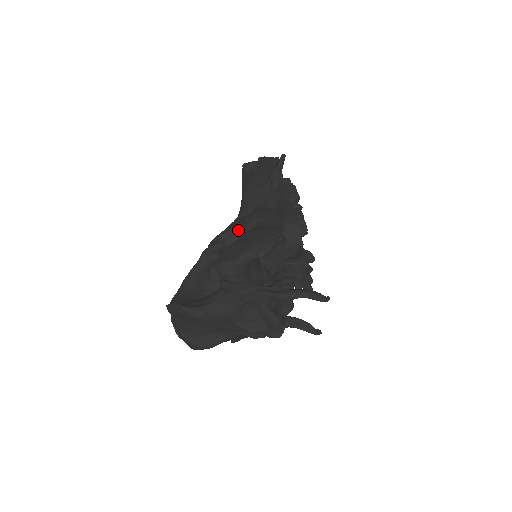
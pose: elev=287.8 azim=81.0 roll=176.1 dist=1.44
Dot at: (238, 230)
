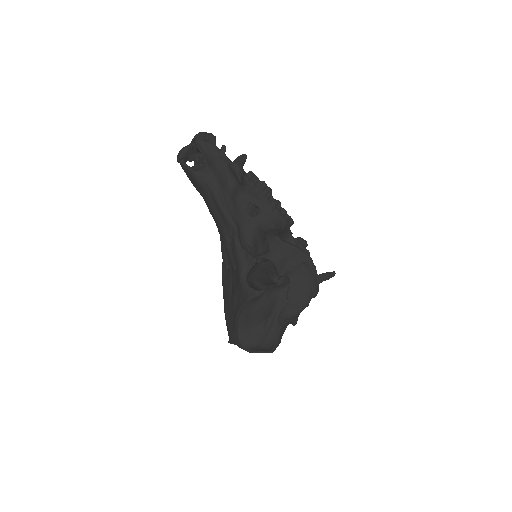
Dot at: occluded
